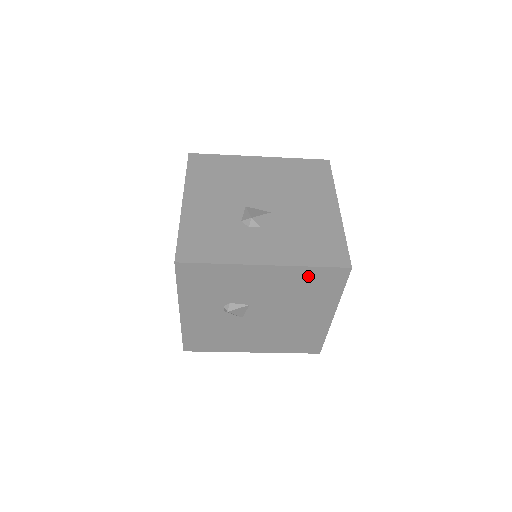
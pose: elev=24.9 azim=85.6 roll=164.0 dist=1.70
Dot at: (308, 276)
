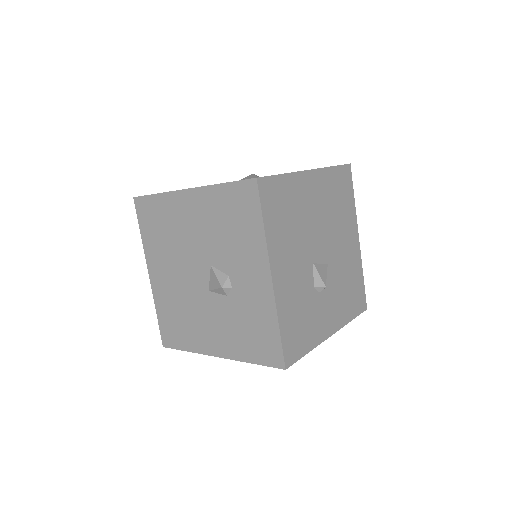
Dot at: occluded
